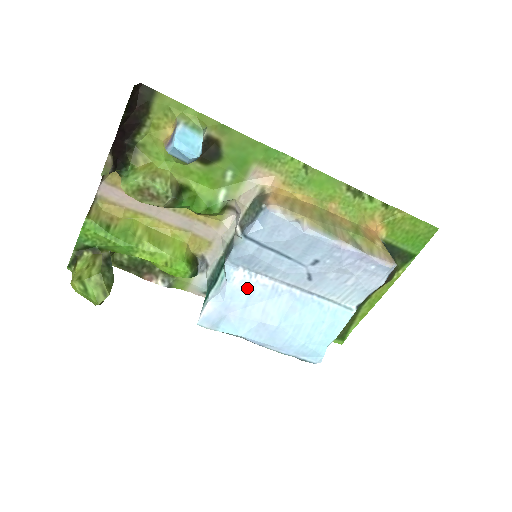
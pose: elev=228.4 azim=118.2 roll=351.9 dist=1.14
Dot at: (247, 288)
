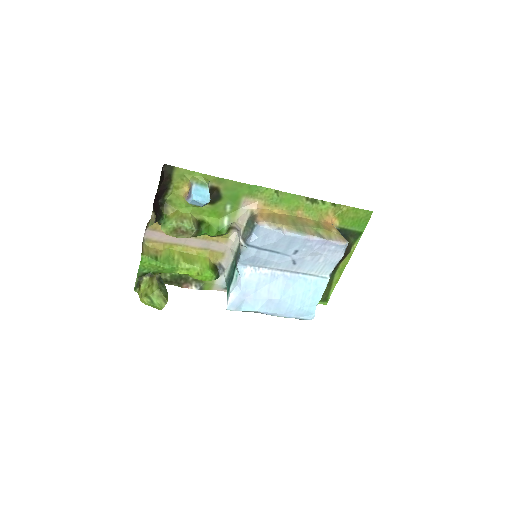
Dot at: (255, 278)
